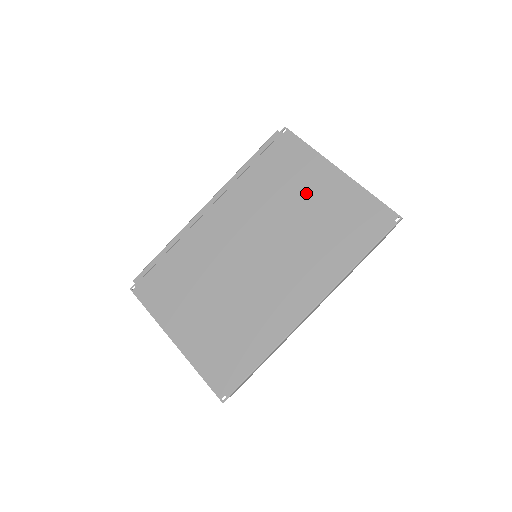
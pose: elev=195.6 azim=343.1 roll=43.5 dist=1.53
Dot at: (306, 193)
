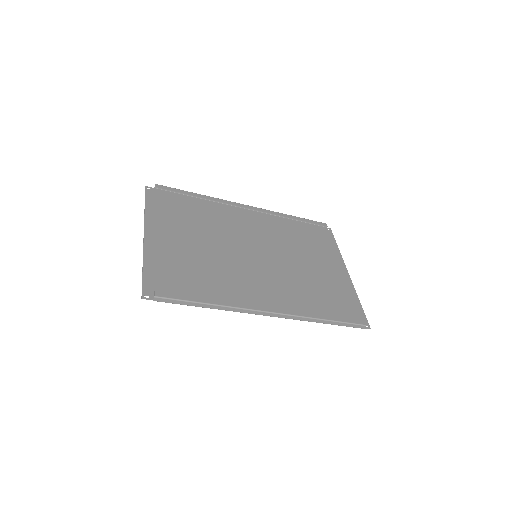
Dot at: (318, 263)
